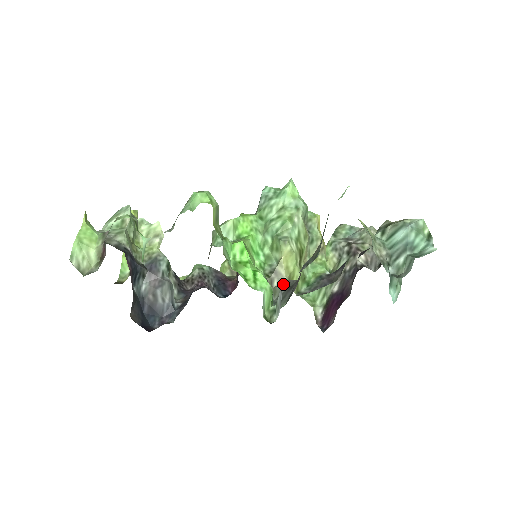
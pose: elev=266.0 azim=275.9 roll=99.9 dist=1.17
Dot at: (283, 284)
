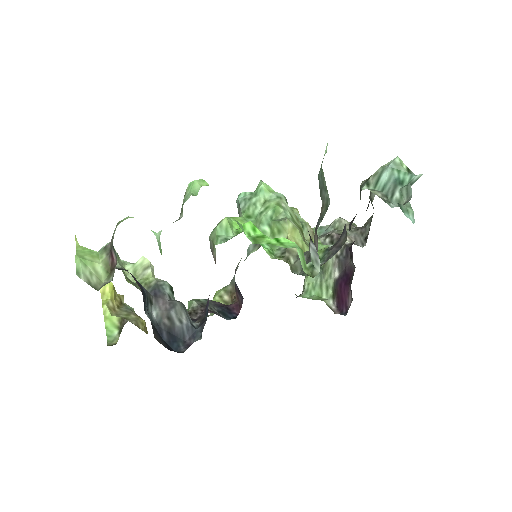
Dot at: occluded
